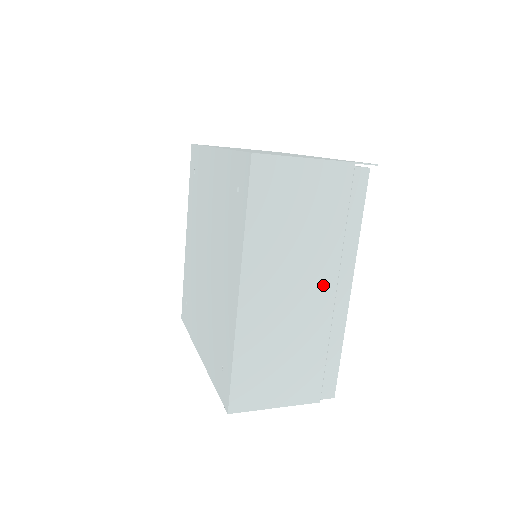
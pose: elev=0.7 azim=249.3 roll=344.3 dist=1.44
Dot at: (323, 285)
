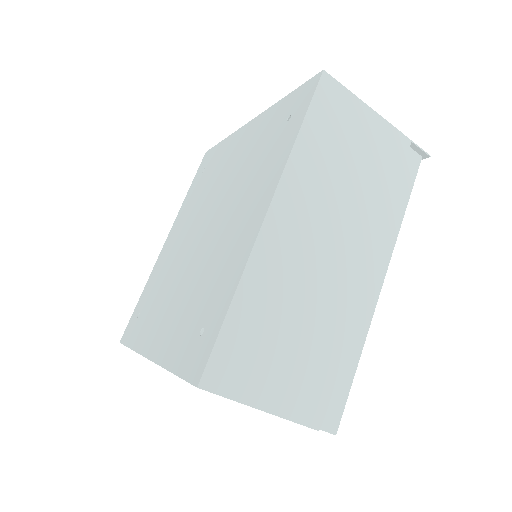
Dot at: (357, 258)
